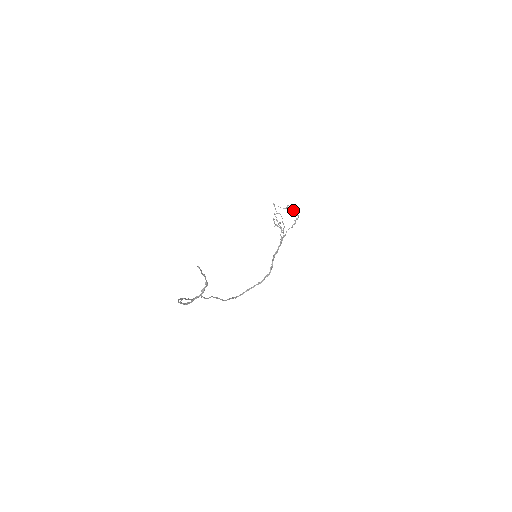
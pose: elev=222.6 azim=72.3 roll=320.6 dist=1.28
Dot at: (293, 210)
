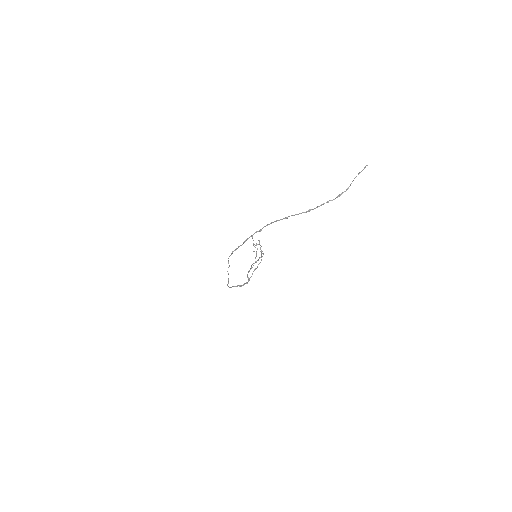
Dot at: (260, 249)
